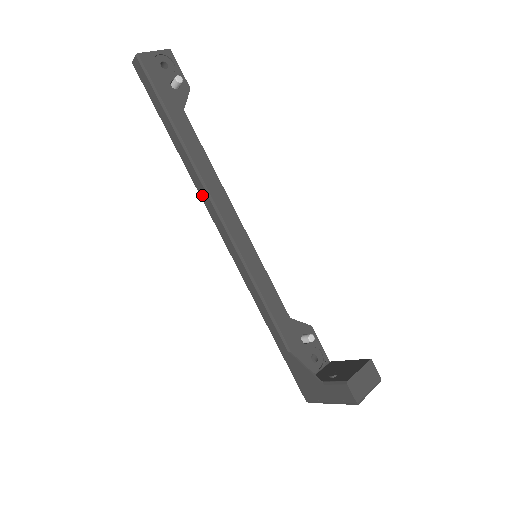
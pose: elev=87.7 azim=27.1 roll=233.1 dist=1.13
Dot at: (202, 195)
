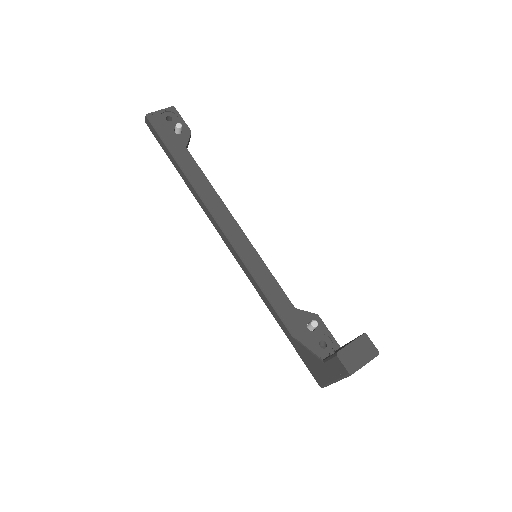
Dot at: (206, 212)
